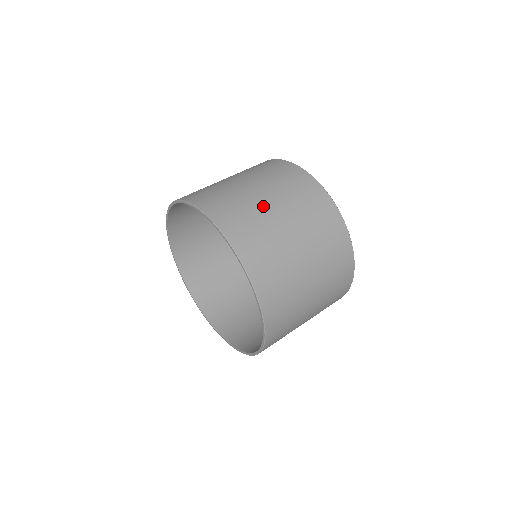
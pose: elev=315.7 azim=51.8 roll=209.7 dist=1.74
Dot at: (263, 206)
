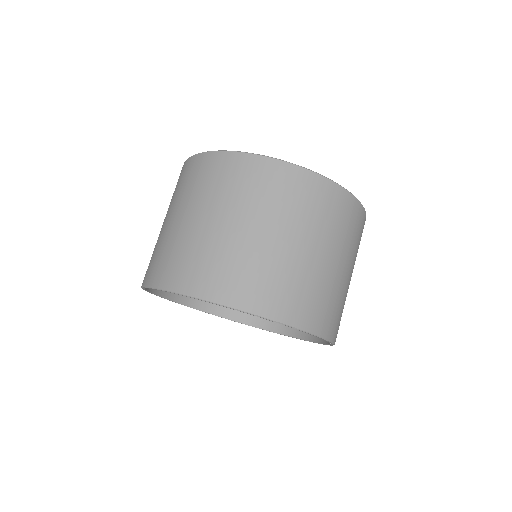
Dot at: (215, 233)
